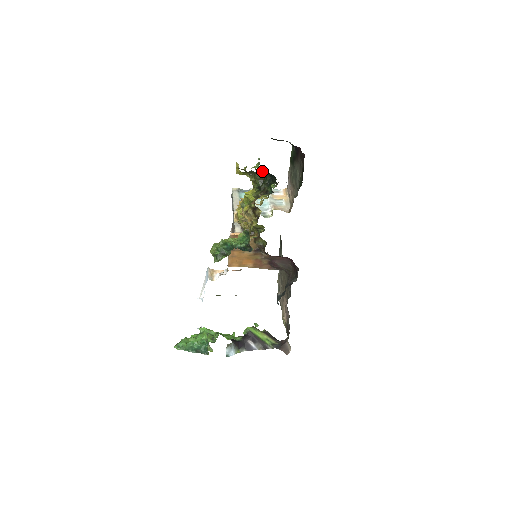
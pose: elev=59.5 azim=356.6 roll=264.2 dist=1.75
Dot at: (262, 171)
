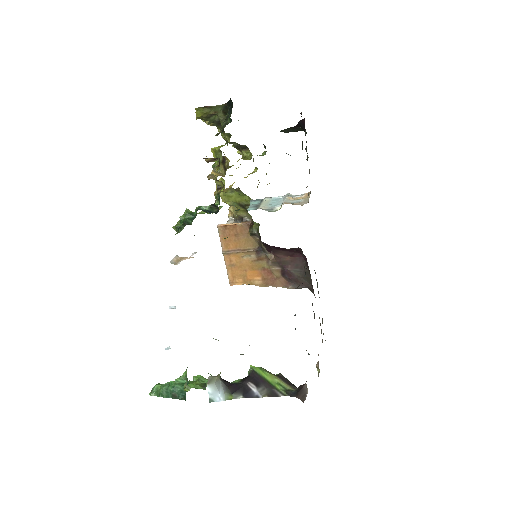
Dot at: occluded
